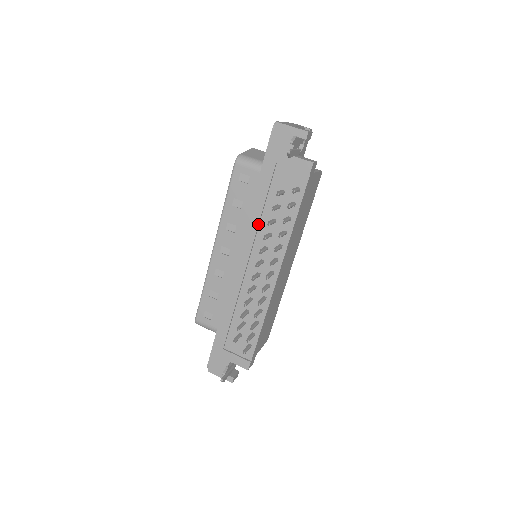
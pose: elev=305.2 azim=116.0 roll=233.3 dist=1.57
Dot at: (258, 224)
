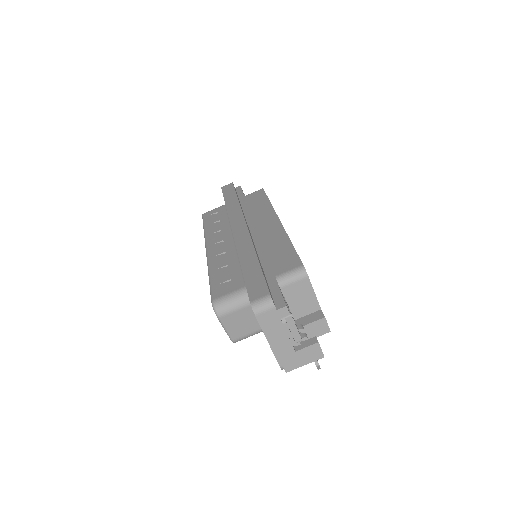
Dot at: occluded
